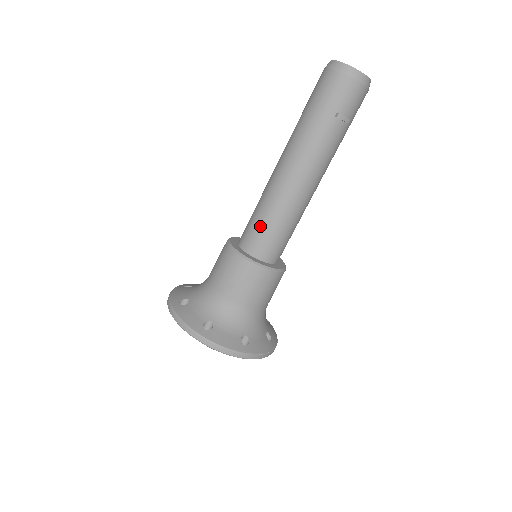
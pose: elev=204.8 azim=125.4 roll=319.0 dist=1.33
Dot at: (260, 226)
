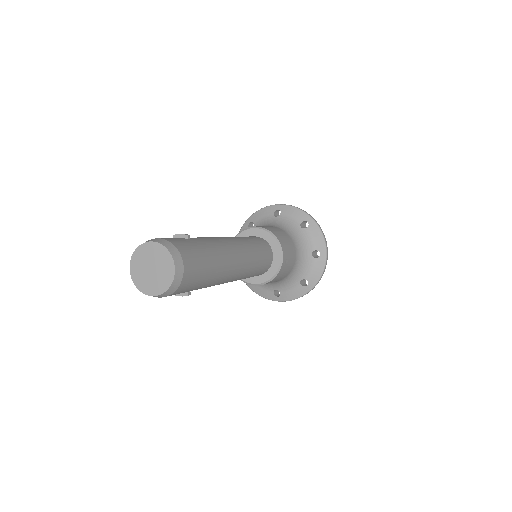
Dot at: occluded
